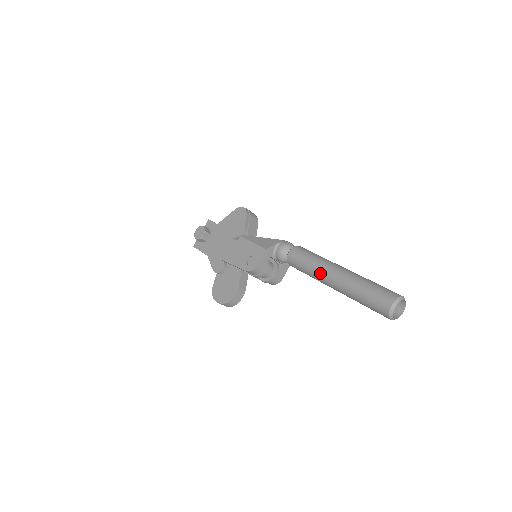
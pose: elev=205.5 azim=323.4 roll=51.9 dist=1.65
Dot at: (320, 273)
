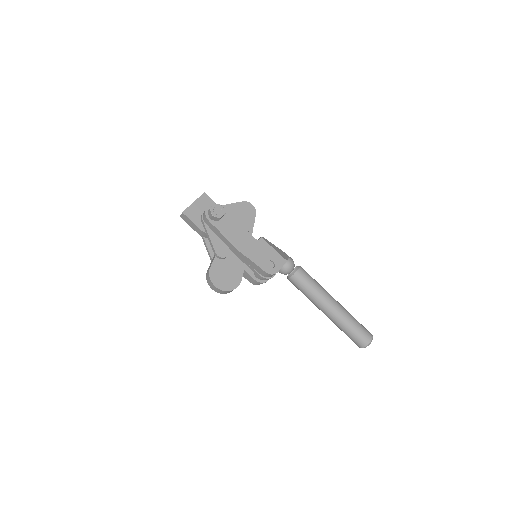
Dot at: (323, 298)
